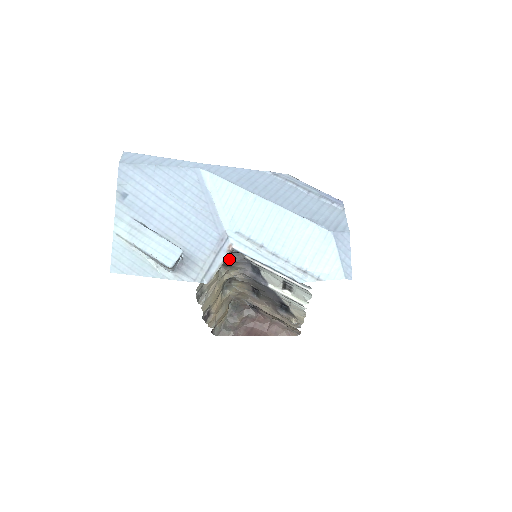
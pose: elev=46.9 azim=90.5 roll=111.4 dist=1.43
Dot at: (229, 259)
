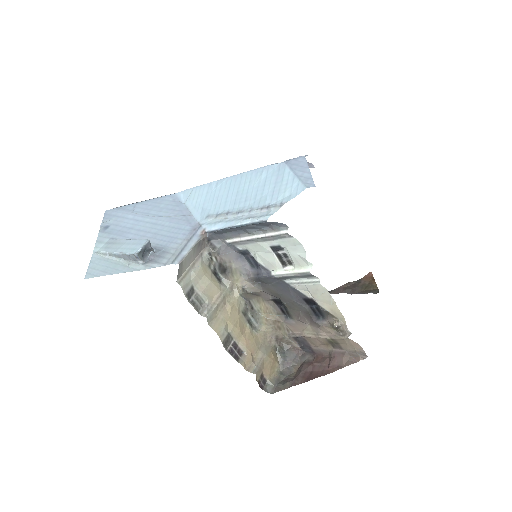
Dot at: (212, 250)
